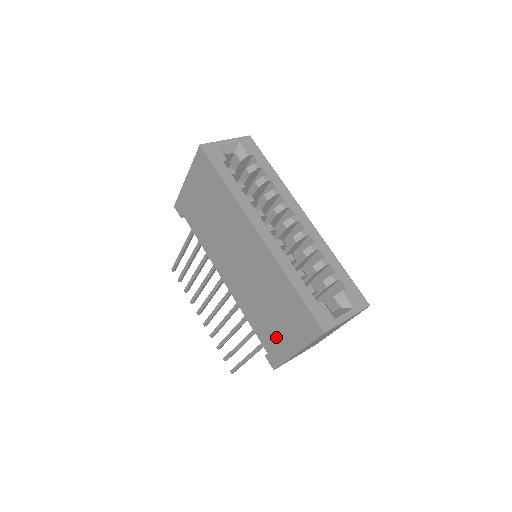
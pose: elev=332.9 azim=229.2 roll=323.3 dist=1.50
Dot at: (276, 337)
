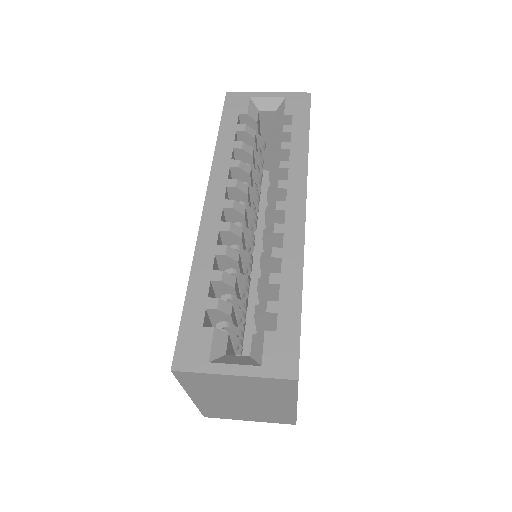
Dot at: occluded
